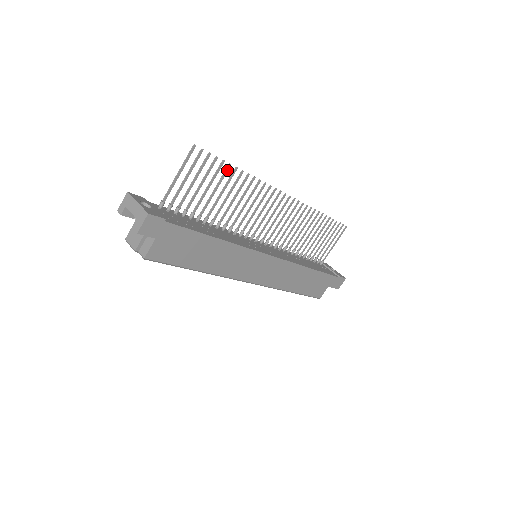
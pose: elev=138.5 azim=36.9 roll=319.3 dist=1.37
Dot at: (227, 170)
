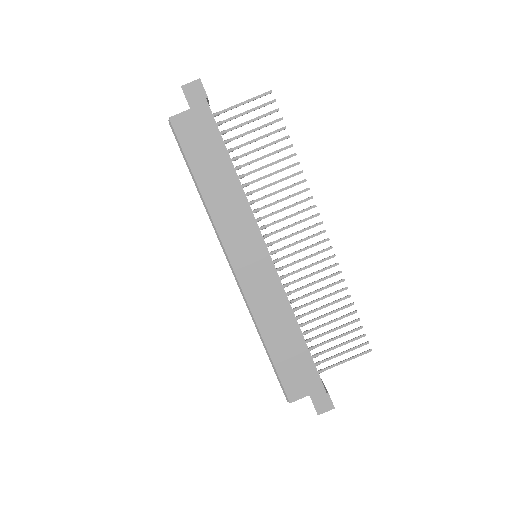
Dot at: (283, 139)
